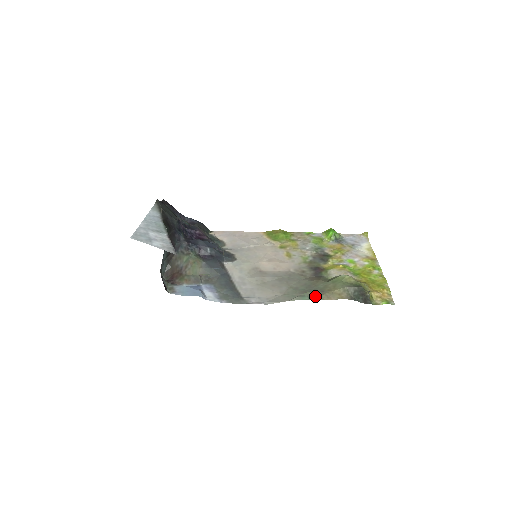
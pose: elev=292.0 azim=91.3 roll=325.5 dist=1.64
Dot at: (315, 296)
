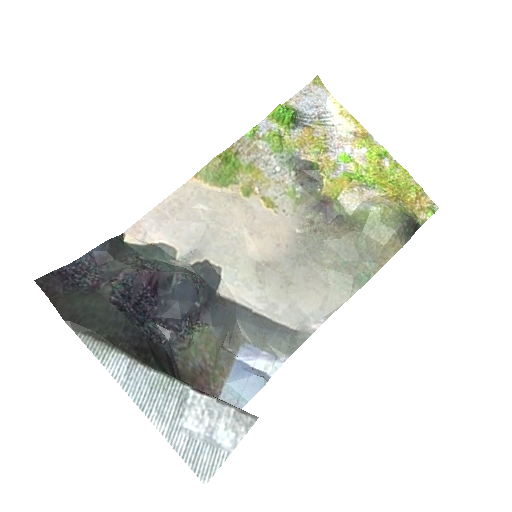
Dot at: (371, 268)
